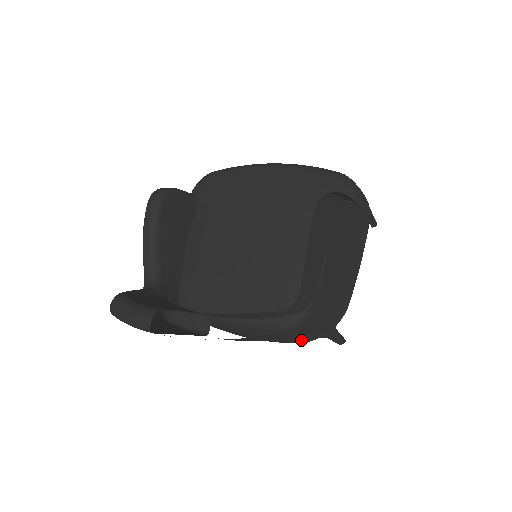
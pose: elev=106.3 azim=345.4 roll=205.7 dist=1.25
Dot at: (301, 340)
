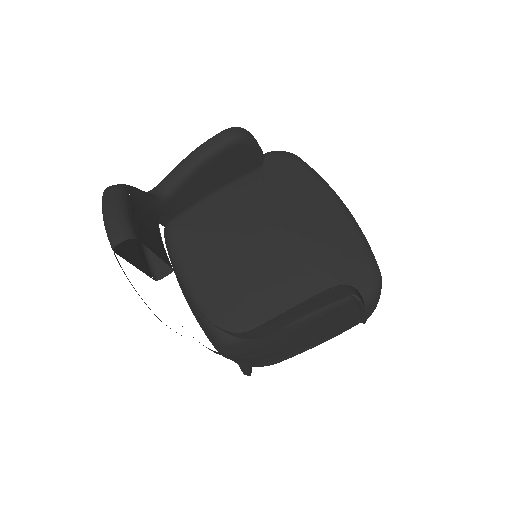
Dot at: (218, 351)
